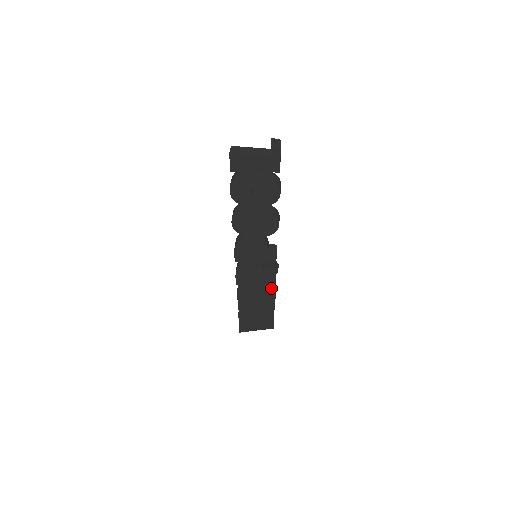
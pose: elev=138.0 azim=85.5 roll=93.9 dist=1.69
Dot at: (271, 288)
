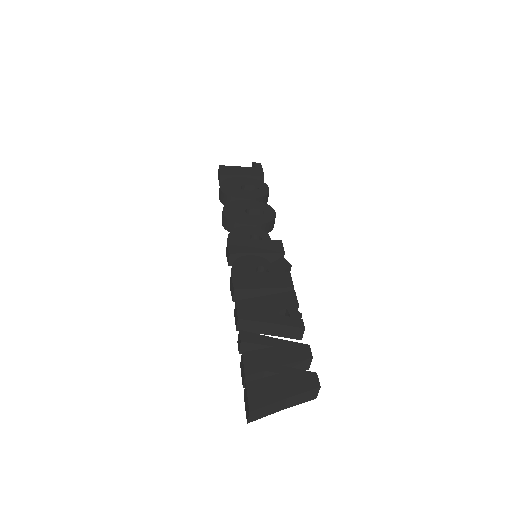
Dot at: (289, 291)
